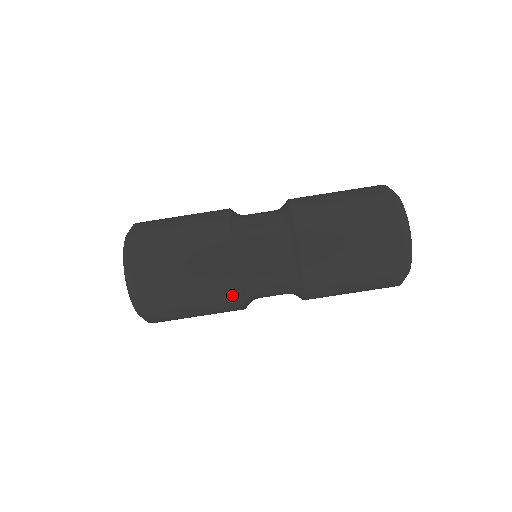
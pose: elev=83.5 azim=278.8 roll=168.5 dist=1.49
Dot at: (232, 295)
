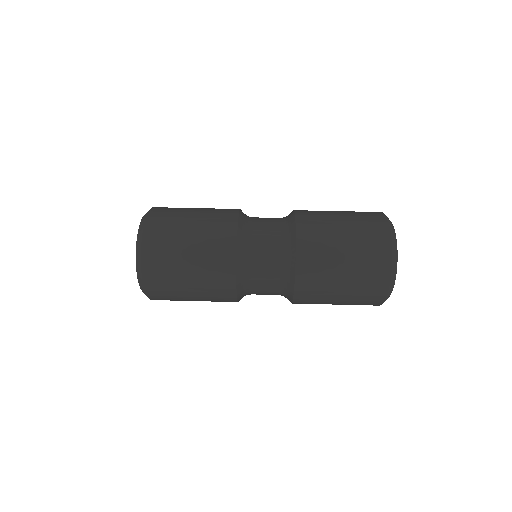
Dot at: (229, 238)
